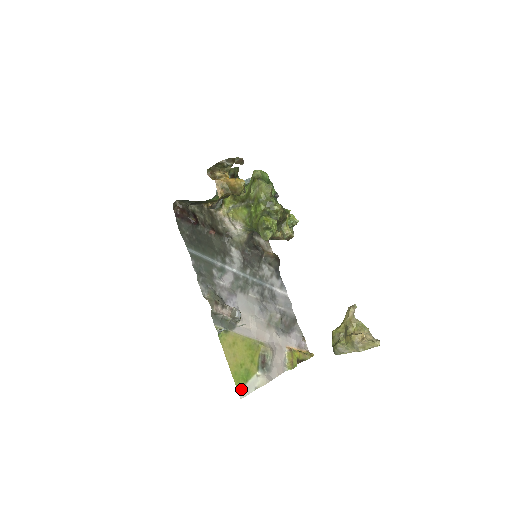
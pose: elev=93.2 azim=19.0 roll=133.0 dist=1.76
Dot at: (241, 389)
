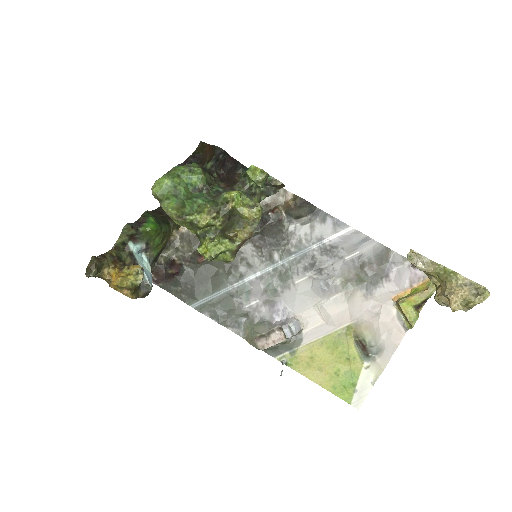
Dot at: (352, 398)
